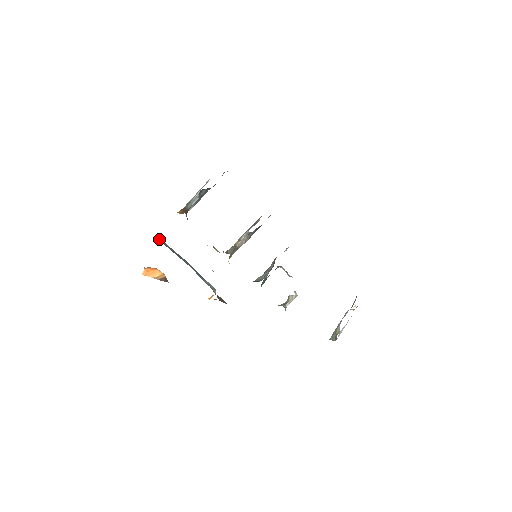
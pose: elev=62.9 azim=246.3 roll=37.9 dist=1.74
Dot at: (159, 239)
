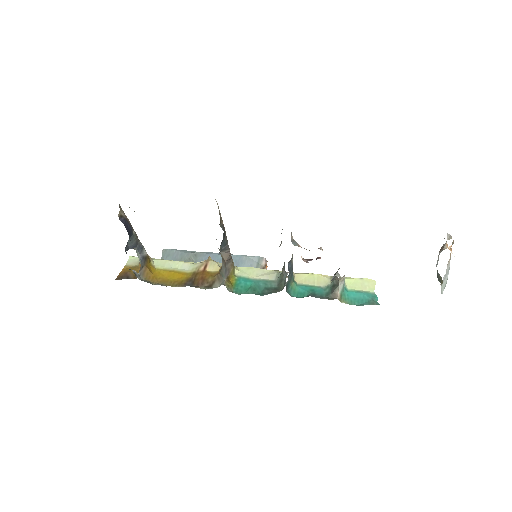
Dot at: (164, 258)
